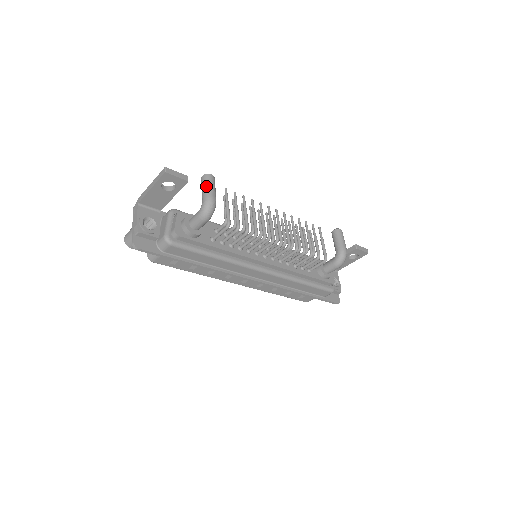
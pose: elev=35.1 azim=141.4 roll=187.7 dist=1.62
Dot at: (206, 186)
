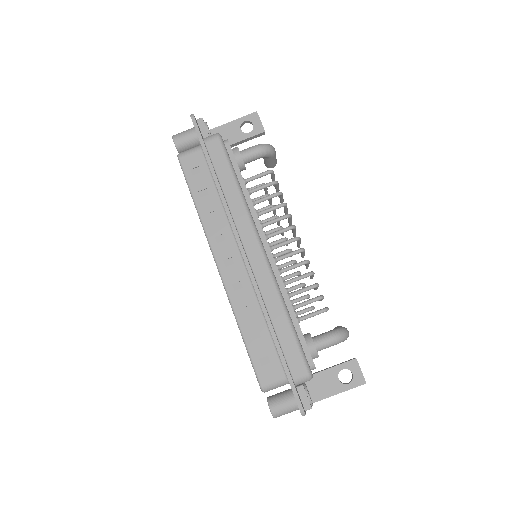
Dot at: occluded
